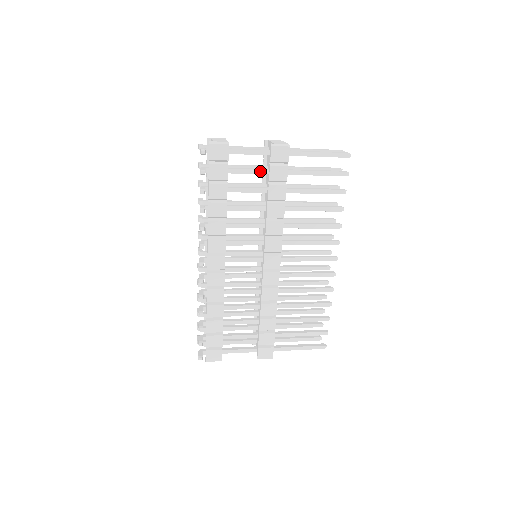
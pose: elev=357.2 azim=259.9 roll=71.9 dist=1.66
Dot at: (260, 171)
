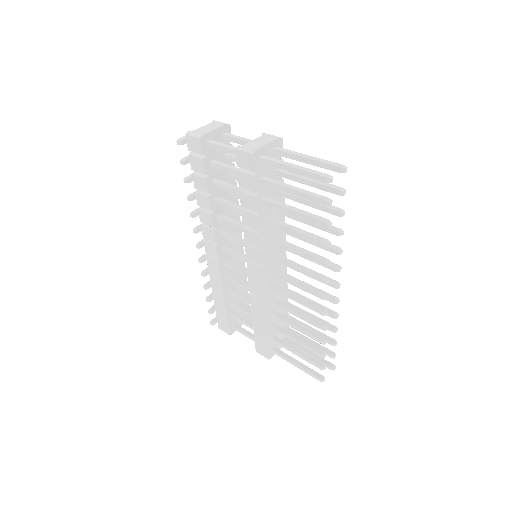
Dot at: occluded
